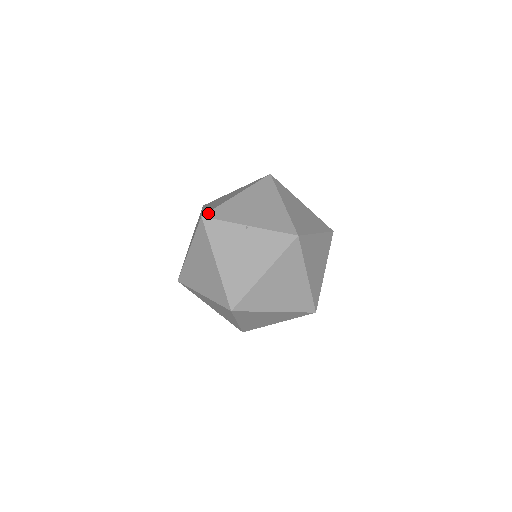
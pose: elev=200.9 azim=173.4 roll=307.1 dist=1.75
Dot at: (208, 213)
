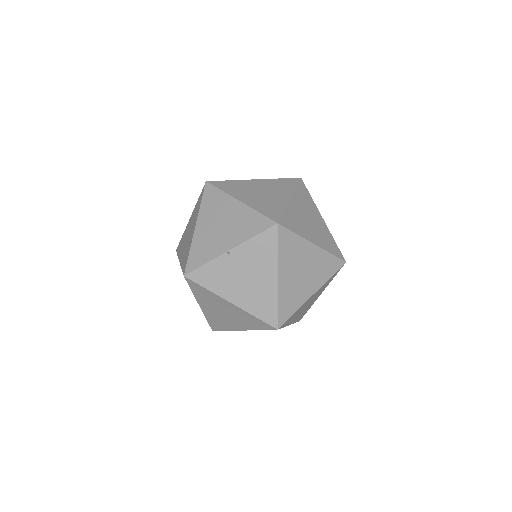
Dot at: (186, 268)
